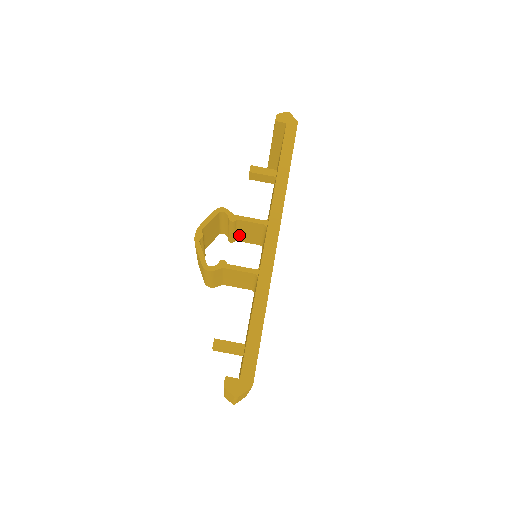
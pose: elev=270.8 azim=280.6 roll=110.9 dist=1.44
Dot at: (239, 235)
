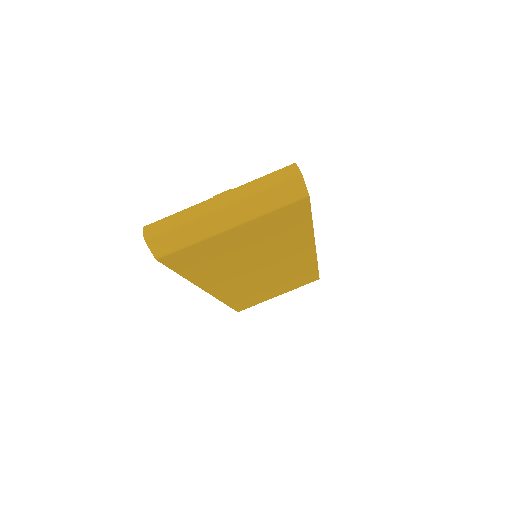
Dot at: occluded
